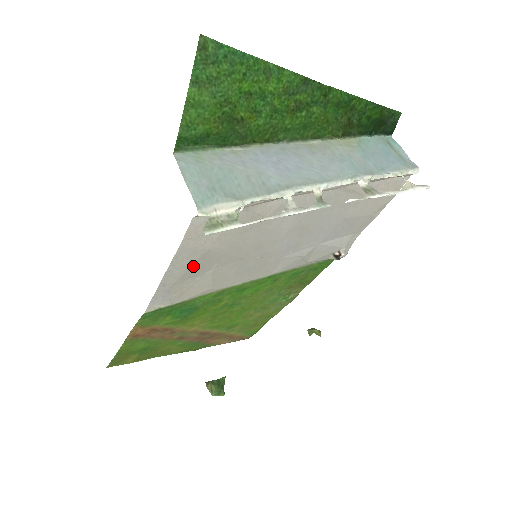
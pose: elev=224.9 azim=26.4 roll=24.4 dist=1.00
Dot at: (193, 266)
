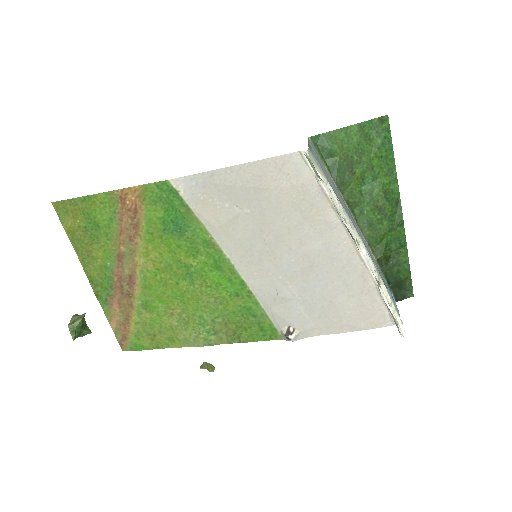
Dot at: (243, 188)
